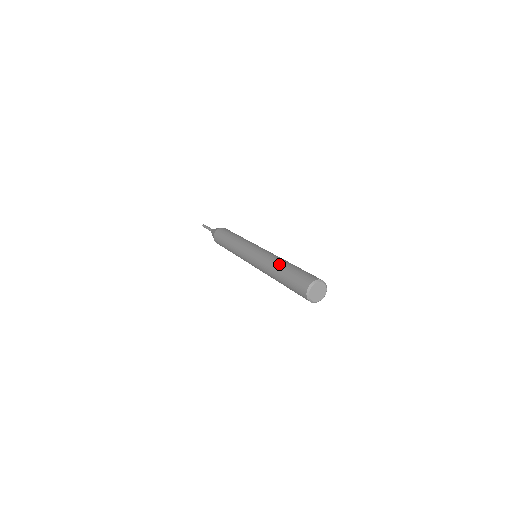
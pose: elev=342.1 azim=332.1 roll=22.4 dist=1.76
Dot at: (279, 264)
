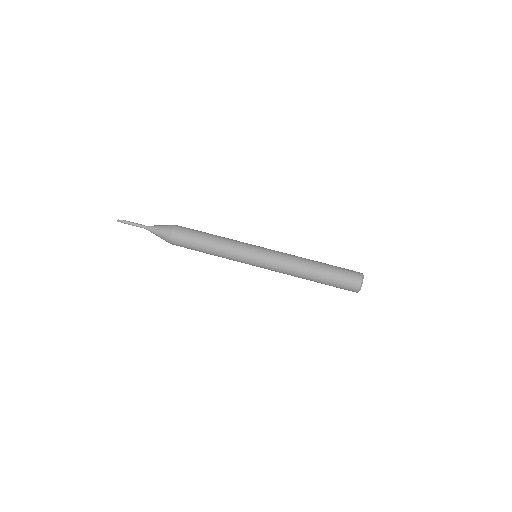
Dot at: occluded
